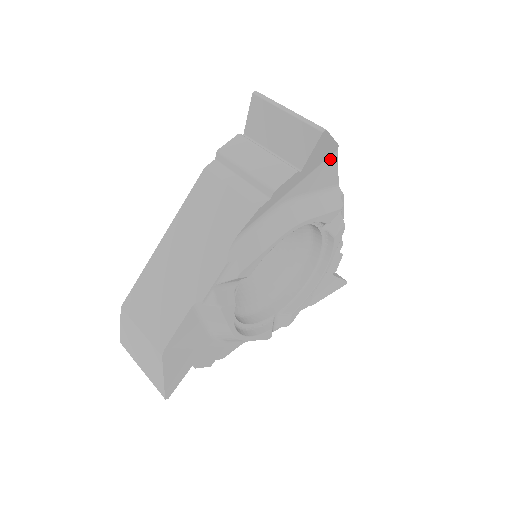
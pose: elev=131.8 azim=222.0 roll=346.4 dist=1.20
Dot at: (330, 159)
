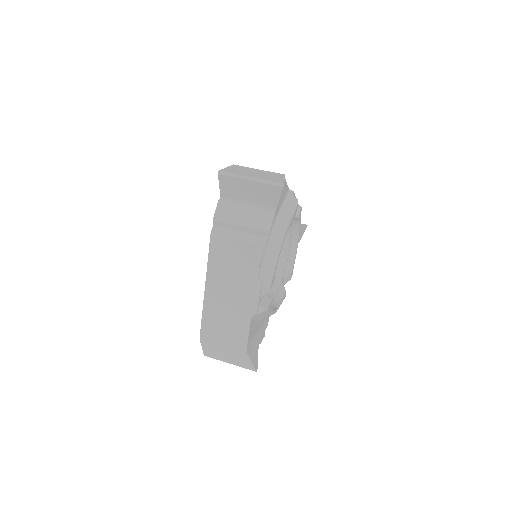
Dot at: occluded
